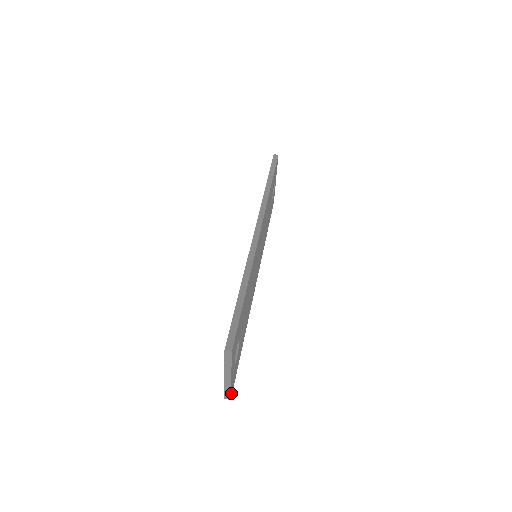
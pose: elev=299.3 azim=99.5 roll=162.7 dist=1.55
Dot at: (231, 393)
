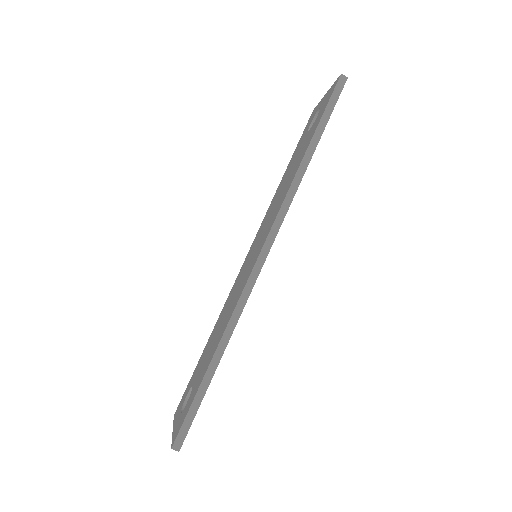
Dot at: occluded
